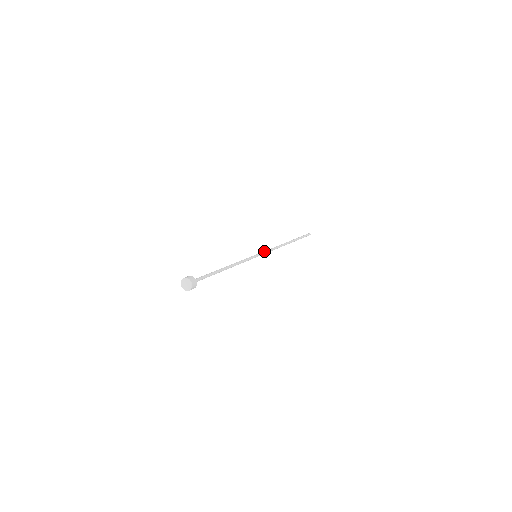
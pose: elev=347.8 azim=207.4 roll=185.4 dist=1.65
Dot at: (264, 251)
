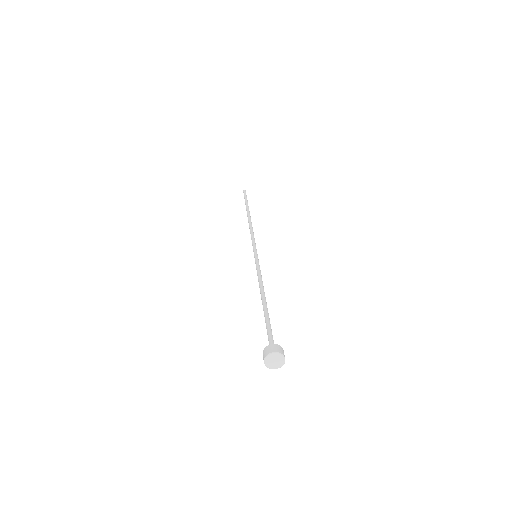
Dot at: (255, 243)
